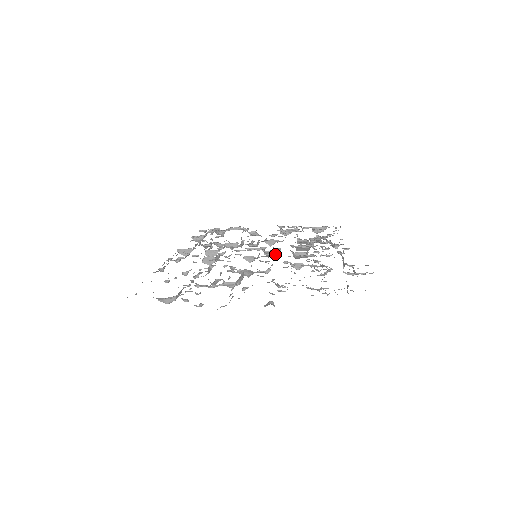
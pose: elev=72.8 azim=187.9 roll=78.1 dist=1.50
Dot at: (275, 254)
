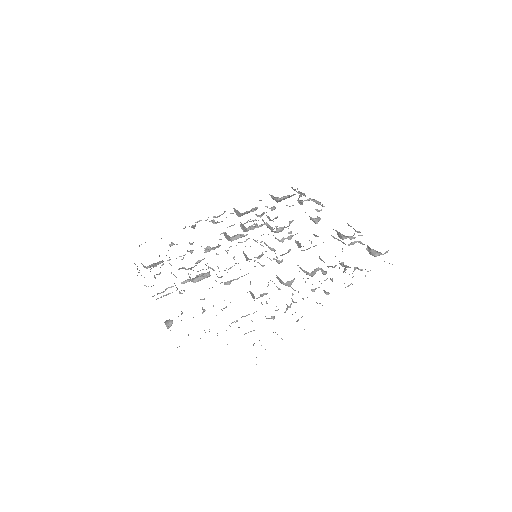
Dot at: (264, 265)
